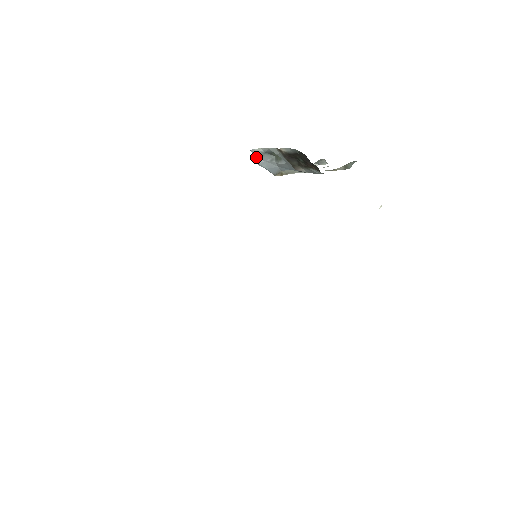
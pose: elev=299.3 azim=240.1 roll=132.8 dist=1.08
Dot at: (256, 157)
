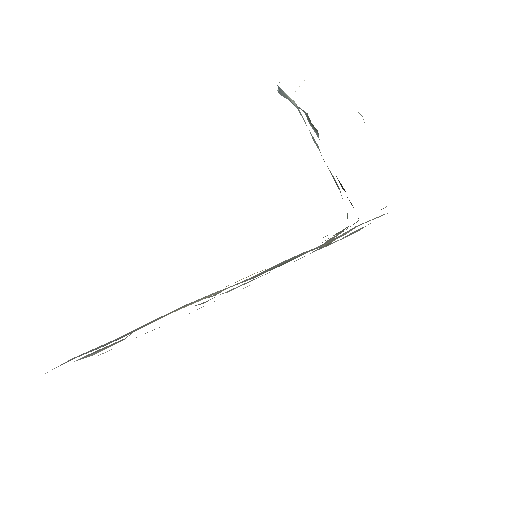
Dot at: (281, 93)
